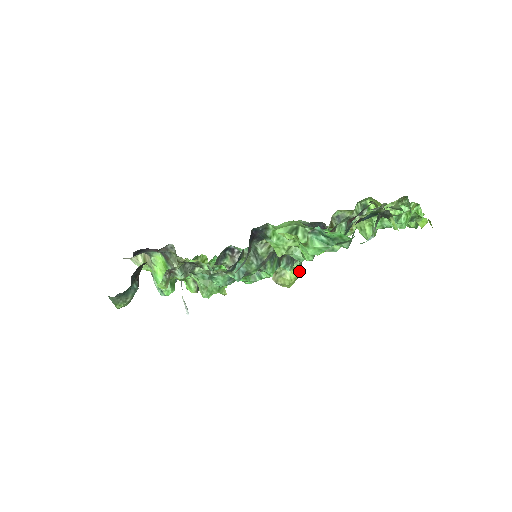
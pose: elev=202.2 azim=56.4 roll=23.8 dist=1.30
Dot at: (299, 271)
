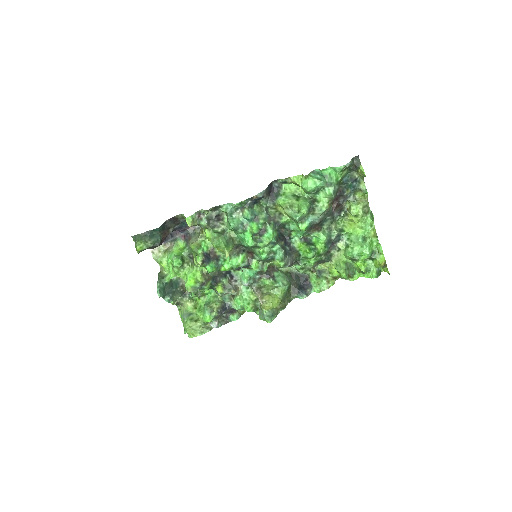
Dot at: (282, 299)
